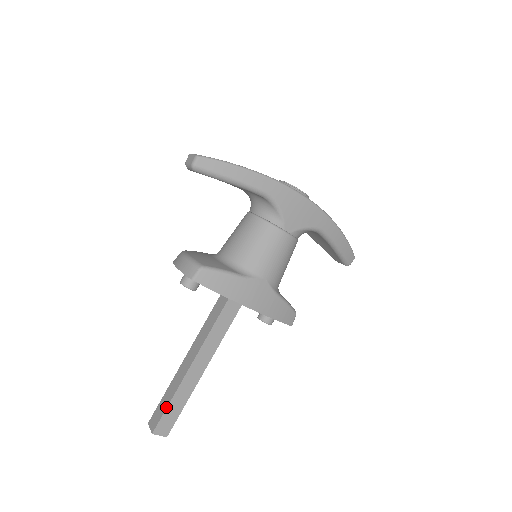
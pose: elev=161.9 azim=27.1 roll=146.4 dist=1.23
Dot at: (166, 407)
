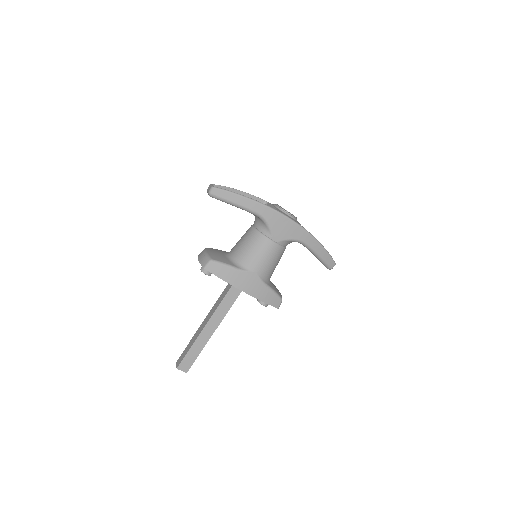
Dot at: (187, 352)
